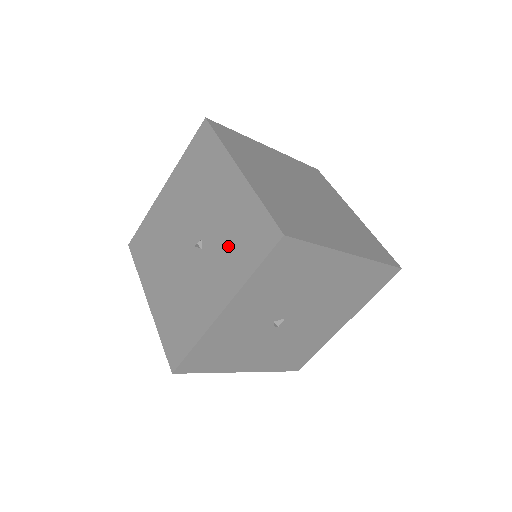
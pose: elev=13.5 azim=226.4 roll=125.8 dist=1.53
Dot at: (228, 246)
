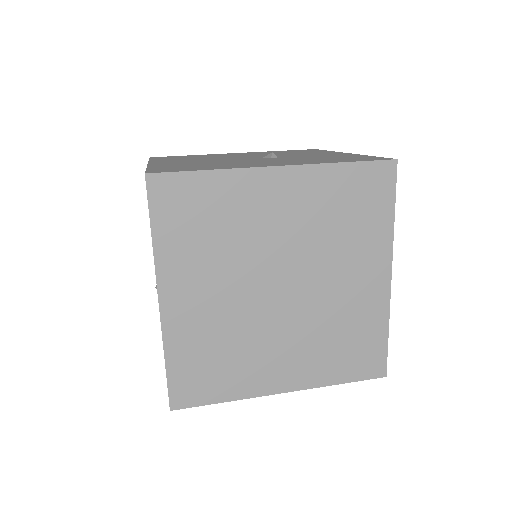
Dot at: occluded
